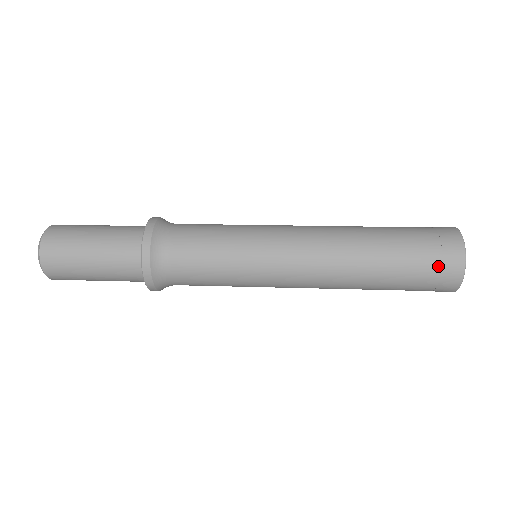
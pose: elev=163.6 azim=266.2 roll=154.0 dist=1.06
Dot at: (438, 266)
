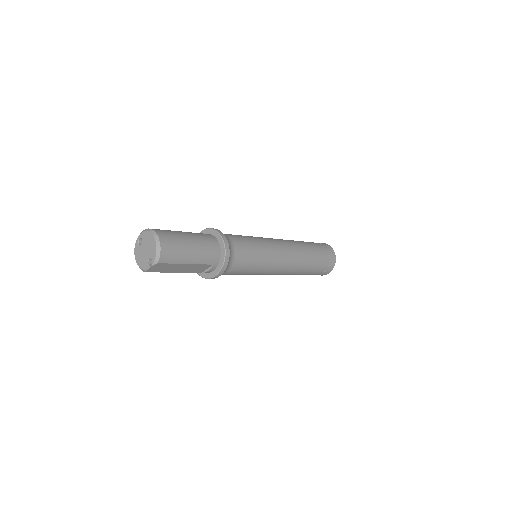
Dot at: (322, 245)
